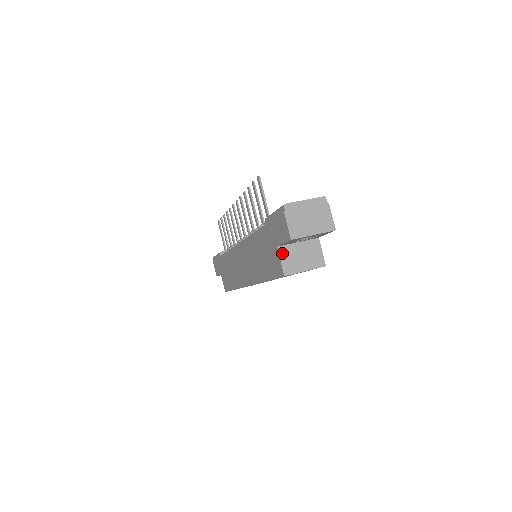
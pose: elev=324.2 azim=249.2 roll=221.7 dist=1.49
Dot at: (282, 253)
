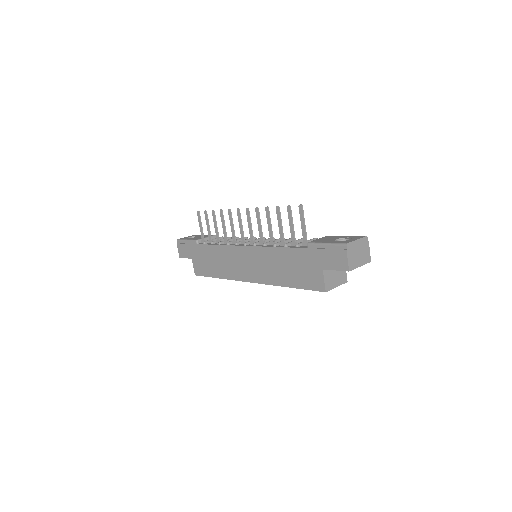
Dot at: (325, 274)
